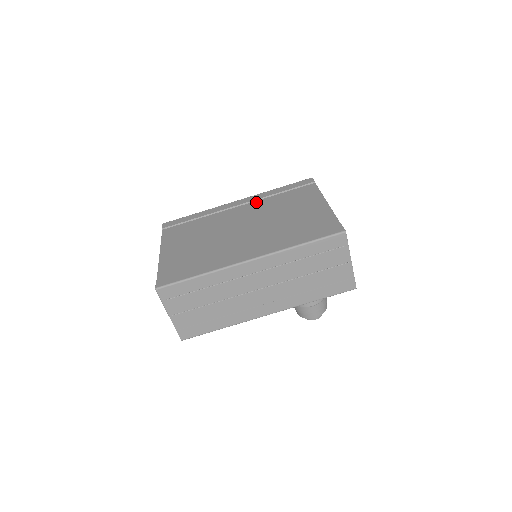
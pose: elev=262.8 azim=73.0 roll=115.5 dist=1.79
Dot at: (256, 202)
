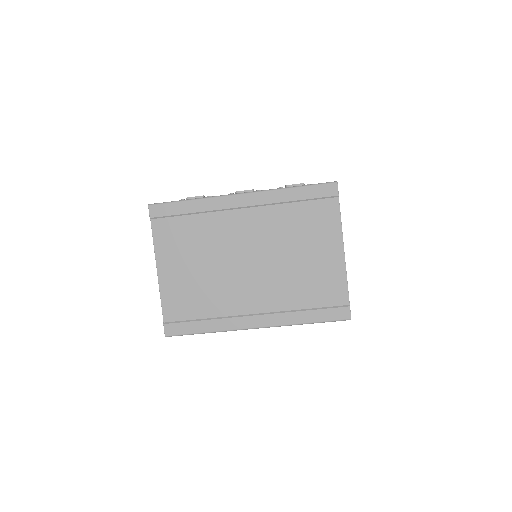
Dot at: (265, 210)
